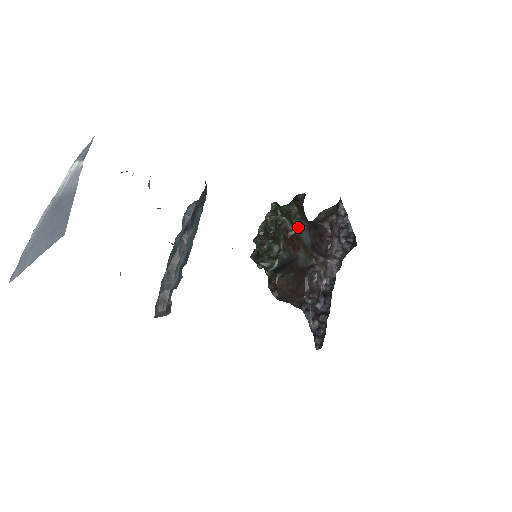
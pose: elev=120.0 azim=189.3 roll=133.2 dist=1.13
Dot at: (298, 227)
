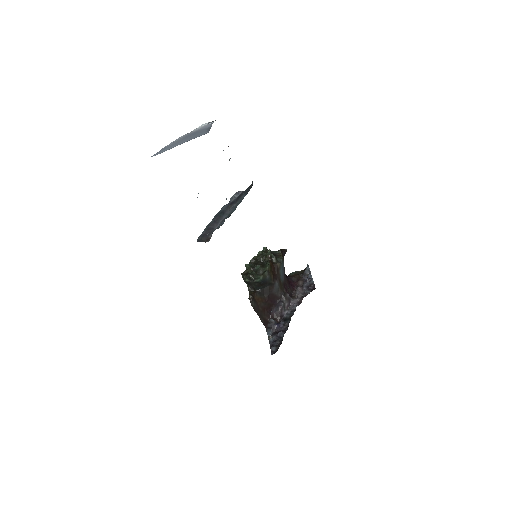
Dot at: (280, 263)
